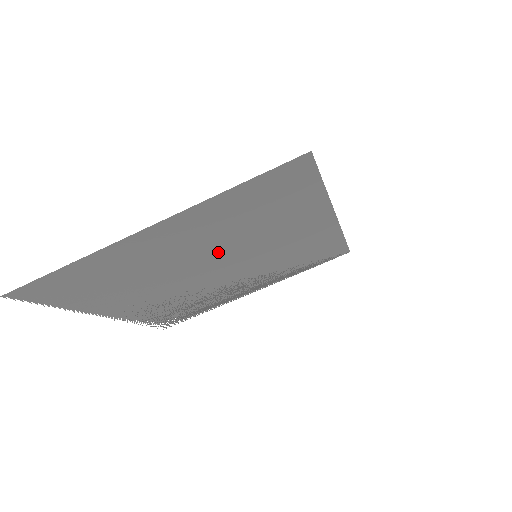
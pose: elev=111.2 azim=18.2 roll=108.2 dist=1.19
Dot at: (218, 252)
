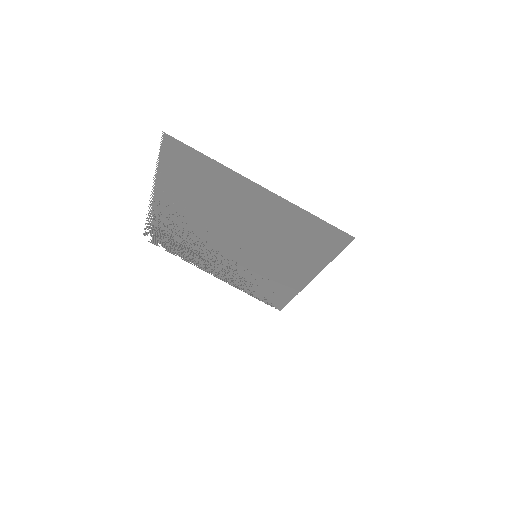
Dot at: (252, 233)
